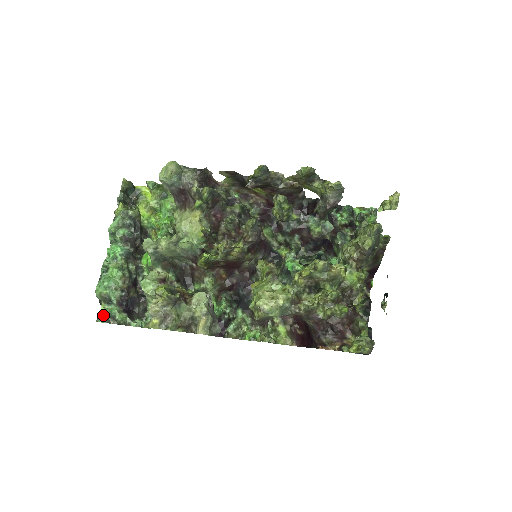
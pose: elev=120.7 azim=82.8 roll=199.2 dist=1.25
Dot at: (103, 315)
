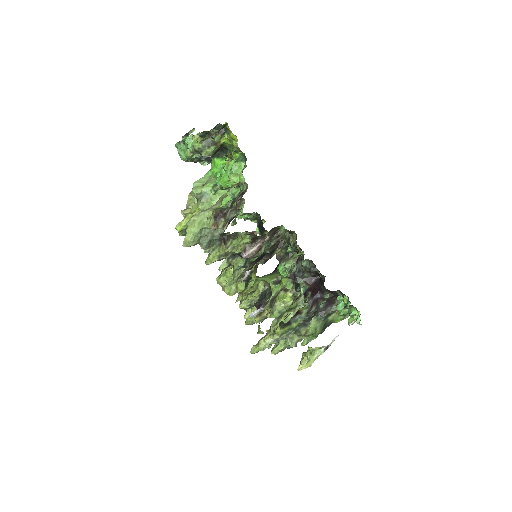
Dot at: occluded
